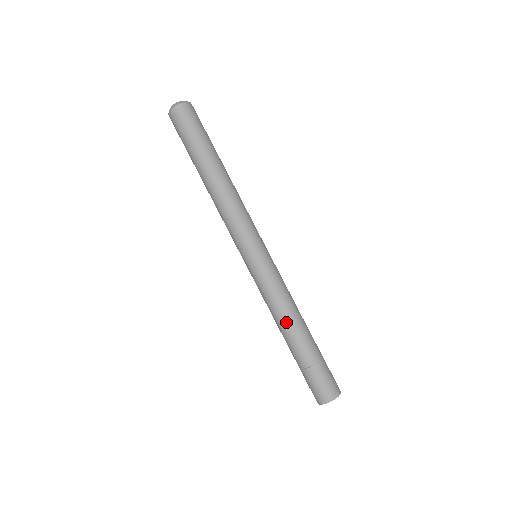
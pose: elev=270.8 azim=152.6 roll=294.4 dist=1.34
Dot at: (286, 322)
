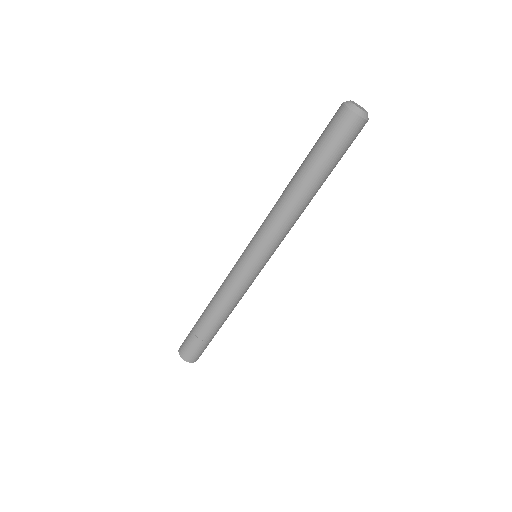
Dot at: (213, 301)
